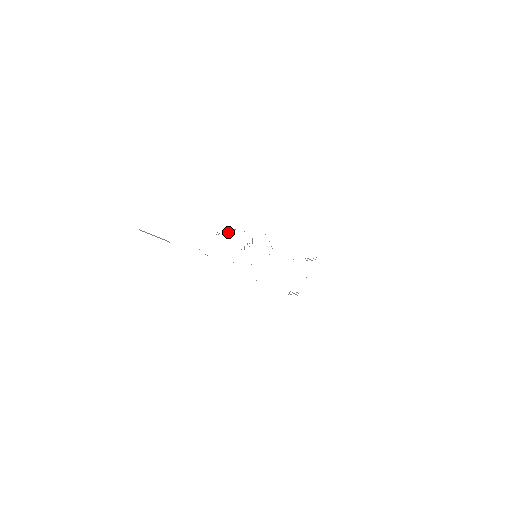
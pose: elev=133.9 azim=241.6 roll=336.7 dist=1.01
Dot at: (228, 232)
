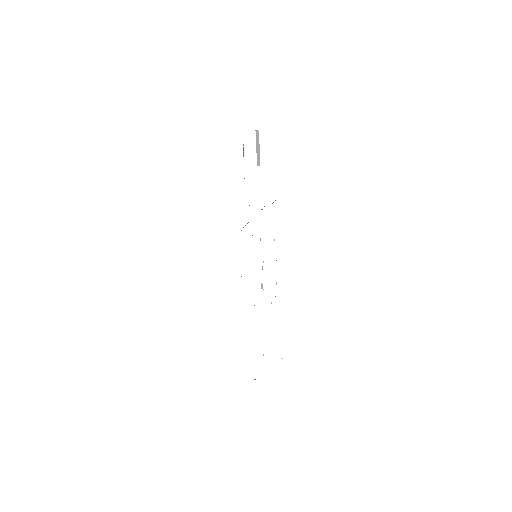
Dot at: occluded
